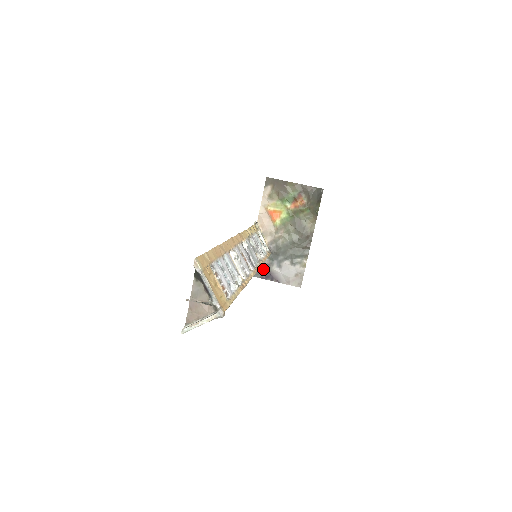
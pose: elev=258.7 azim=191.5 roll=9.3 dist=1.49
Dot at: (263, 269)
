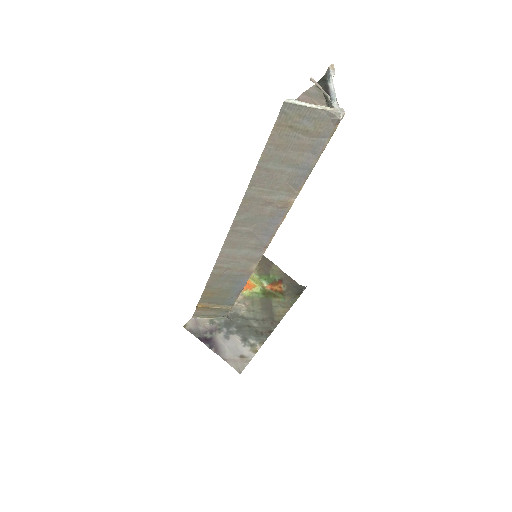
Dot at: (207, 330)
